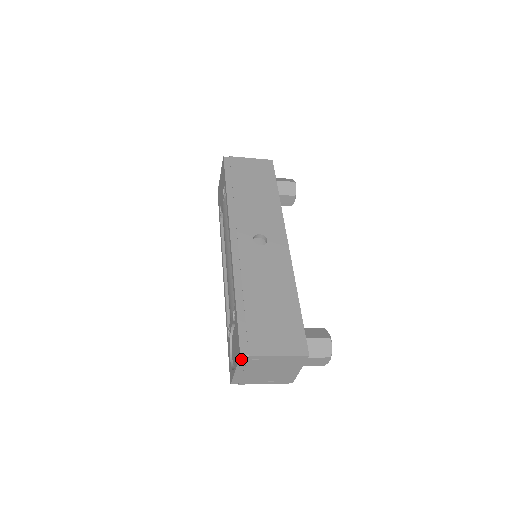
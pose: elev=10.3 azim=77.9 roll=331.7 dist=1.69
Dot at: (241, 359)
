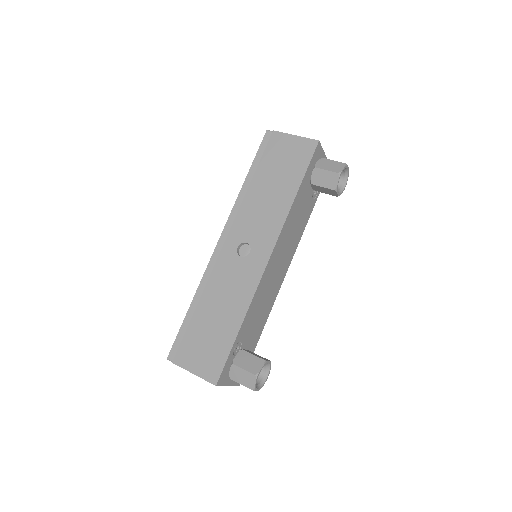
Dot at: occluded
